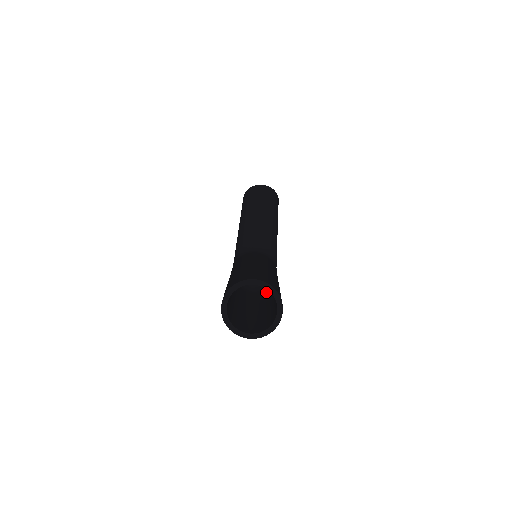
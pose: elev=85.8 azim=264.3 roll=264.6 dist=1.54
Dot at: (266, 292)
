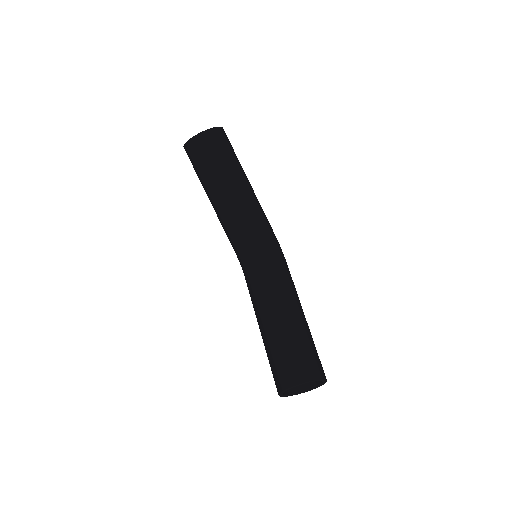
Dot at: occluded
